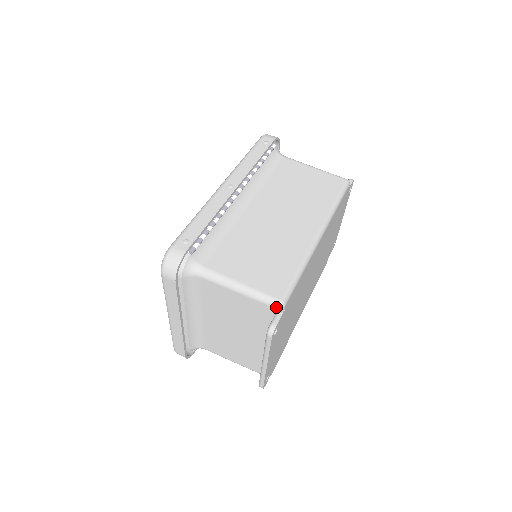
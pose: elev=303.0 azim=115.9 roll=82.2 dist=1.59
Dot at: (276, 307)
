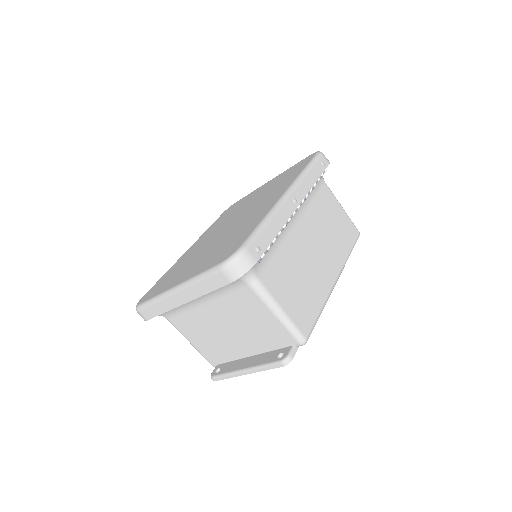
Dot at: (300, 342)
